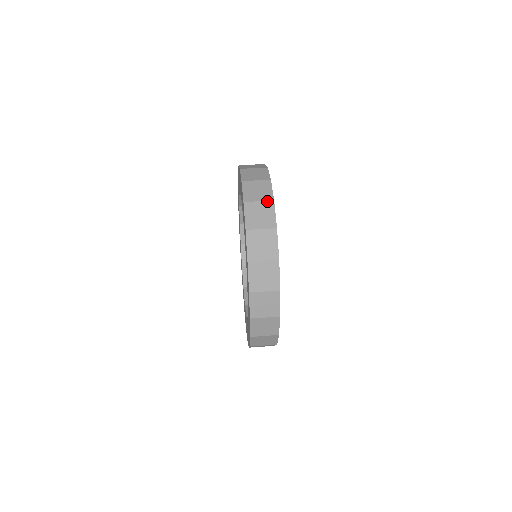
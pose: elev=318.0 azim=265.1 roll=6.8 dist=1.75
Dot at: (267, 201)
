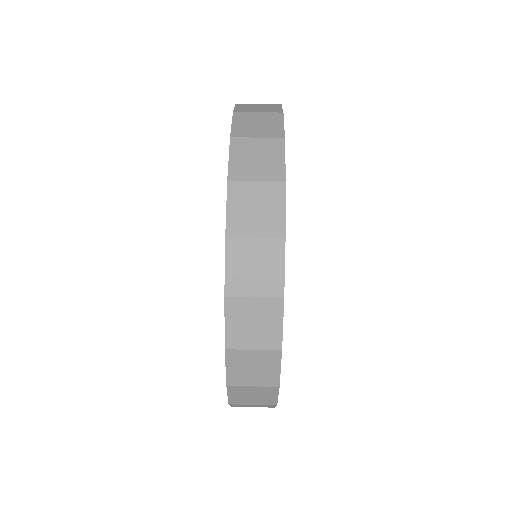
Dot at: (266, 405)
